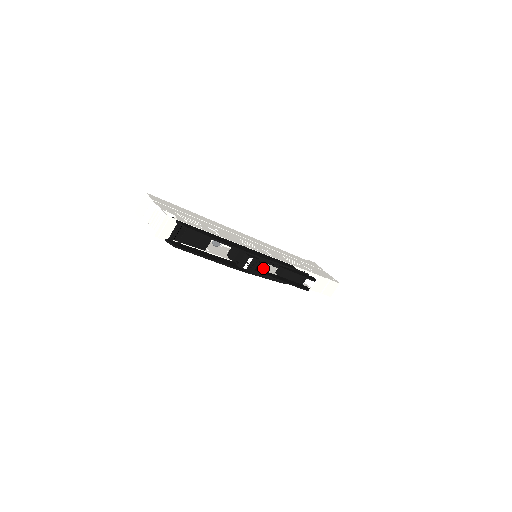
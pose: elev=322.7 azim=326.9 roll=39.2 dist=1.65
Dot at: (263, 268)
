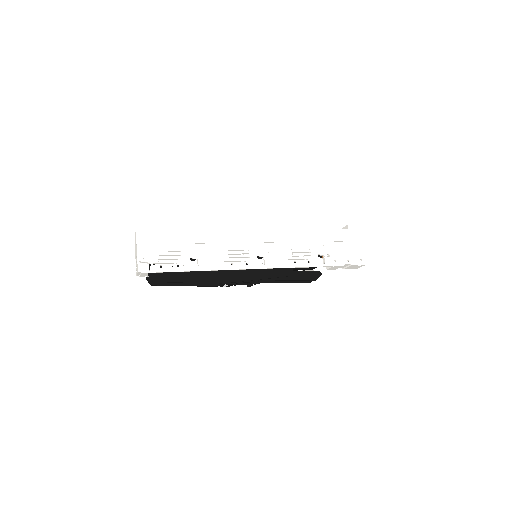
Dot at: occluded
